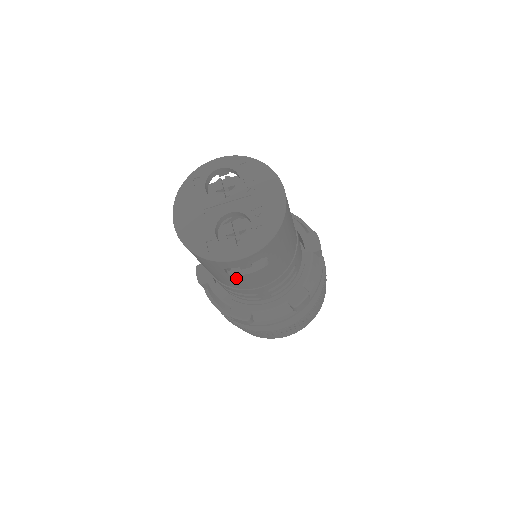
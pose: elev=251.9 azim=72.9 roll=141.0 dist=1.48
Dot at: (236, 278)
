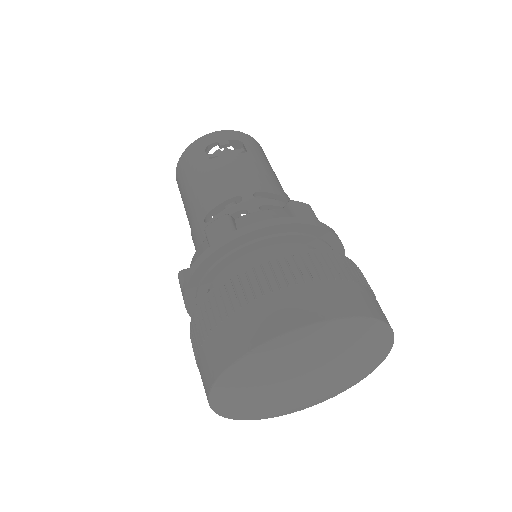
Dot at: (216, 164)
